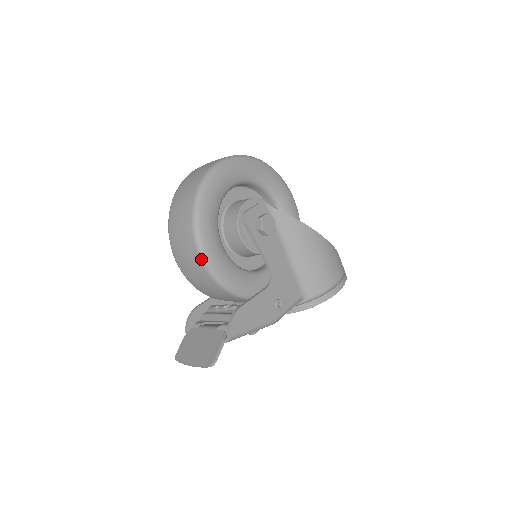
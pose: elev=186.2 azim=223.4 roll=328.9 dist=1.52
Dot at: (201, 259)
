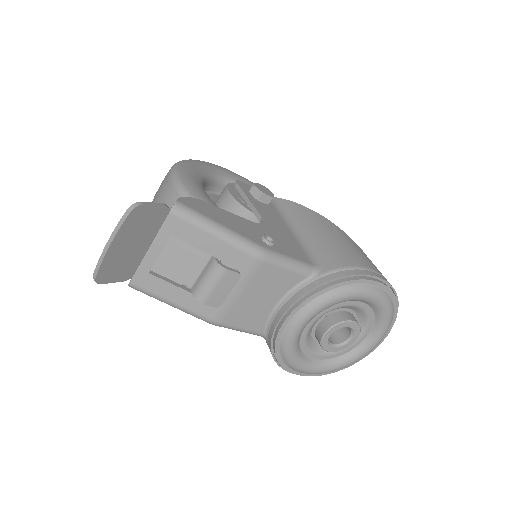
Dot at: (172, 178)
